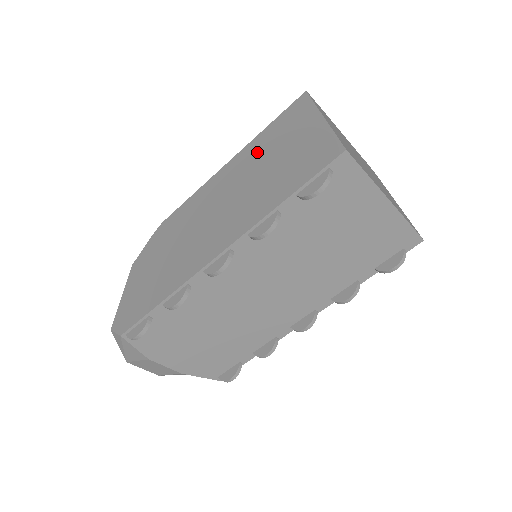
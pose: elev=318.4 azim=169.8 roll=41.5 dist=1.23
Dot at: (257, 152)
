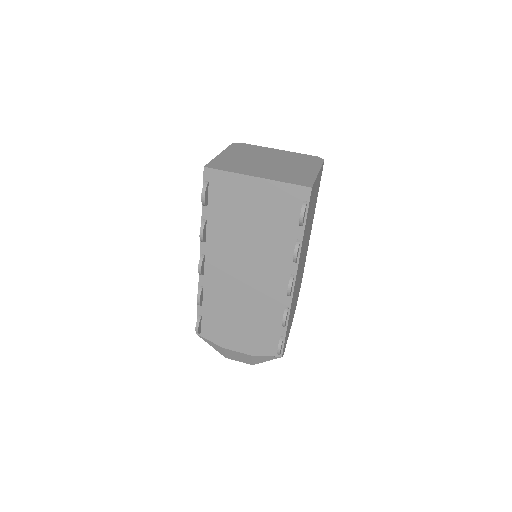
Dot at: occluded
